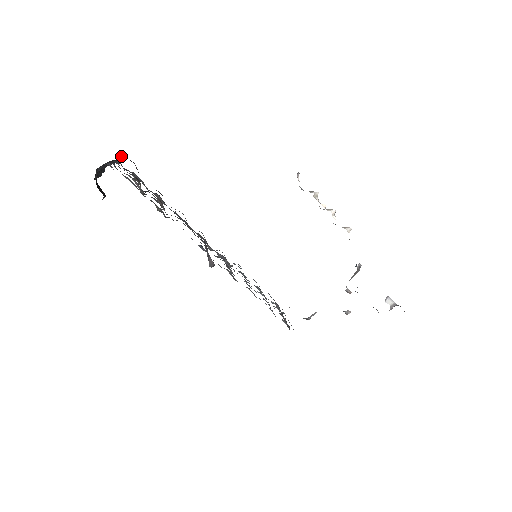
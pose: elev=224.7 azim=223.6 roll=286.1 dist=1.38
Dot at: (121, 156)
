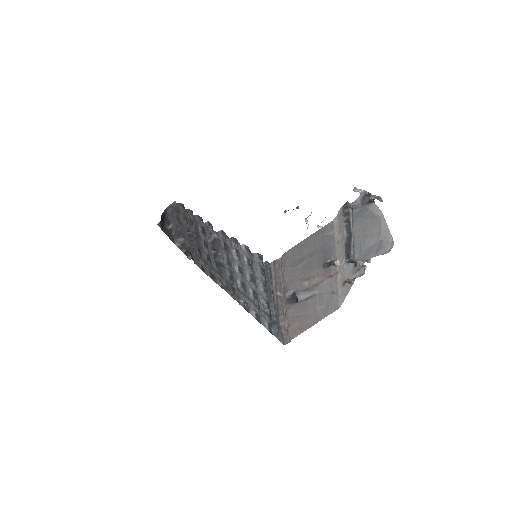
Dot at: (188, 258)
